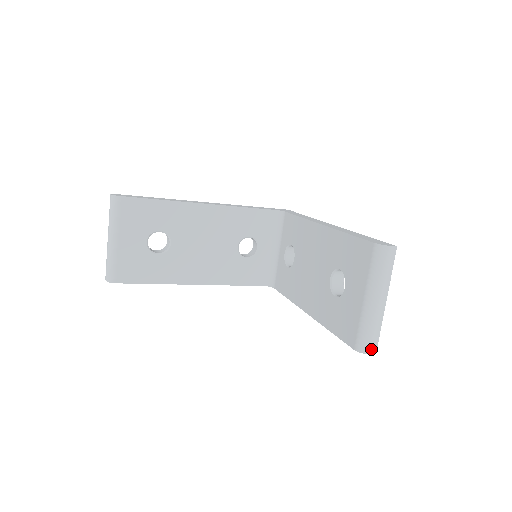
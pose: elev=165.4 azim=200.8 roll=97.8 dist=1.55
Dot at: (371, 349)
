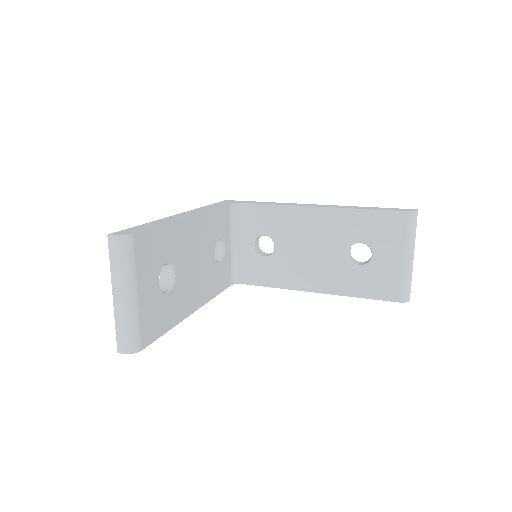
Dot at: occluded
